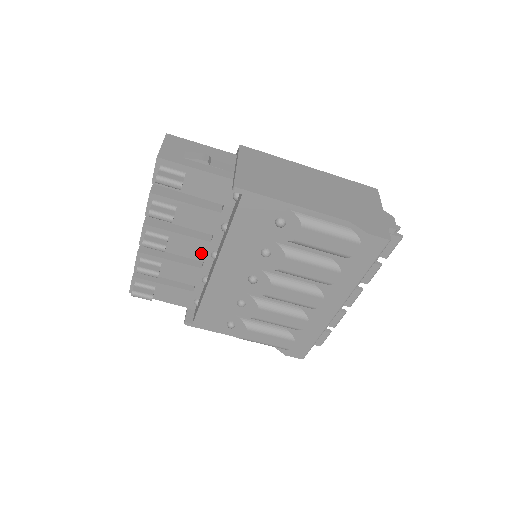
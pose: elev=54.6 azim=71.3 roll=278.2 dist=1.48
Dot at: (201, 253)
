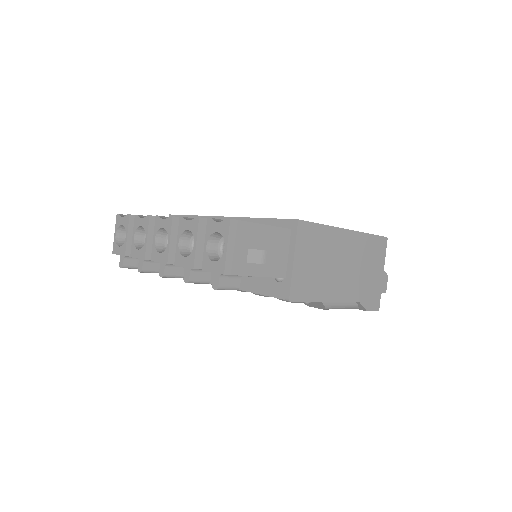
Dot at: occluded
